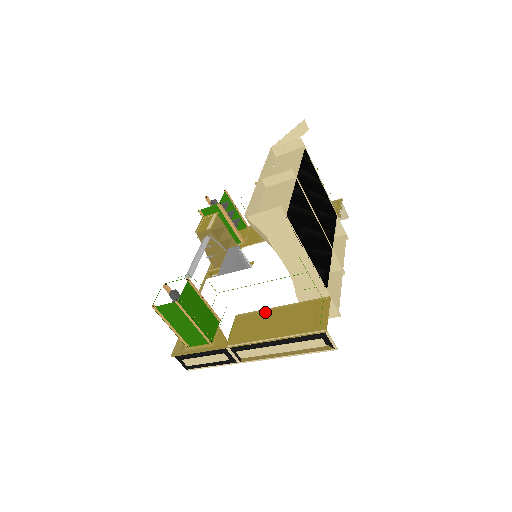
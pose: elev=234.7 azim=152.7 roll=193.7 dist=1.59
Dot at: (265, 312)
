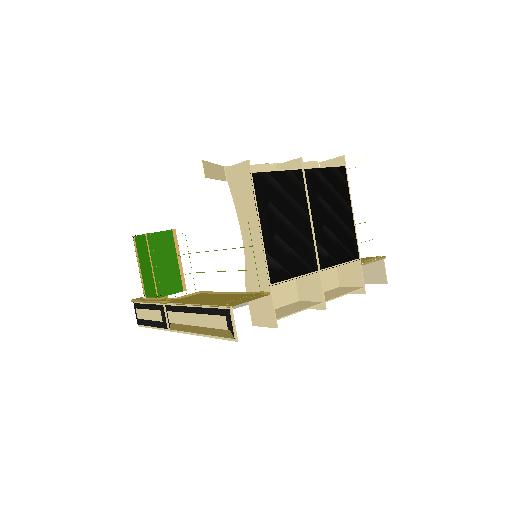
Dot at: (199, 271)
